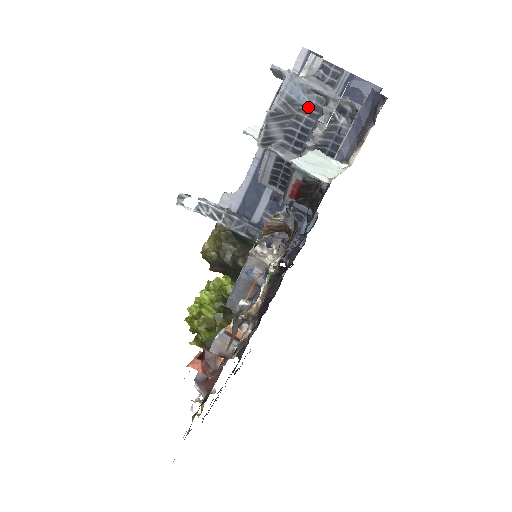
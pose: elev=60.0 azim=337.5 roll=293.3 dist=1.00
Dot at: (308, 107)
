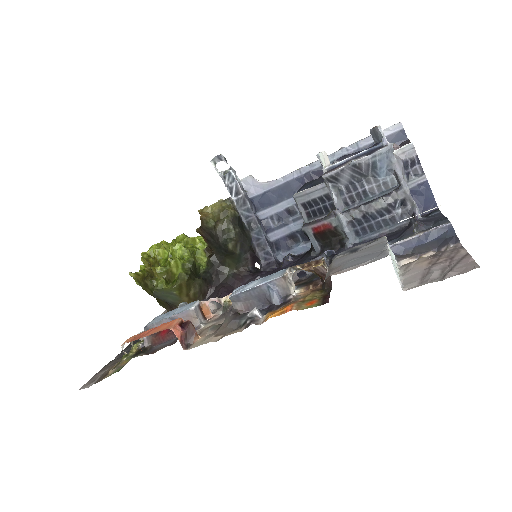
Dot at: (381, 179)
